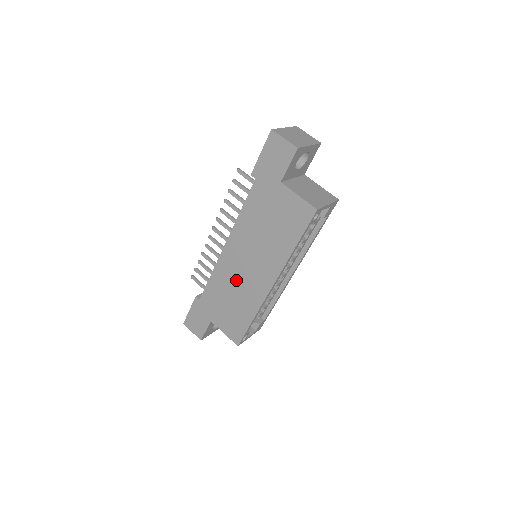
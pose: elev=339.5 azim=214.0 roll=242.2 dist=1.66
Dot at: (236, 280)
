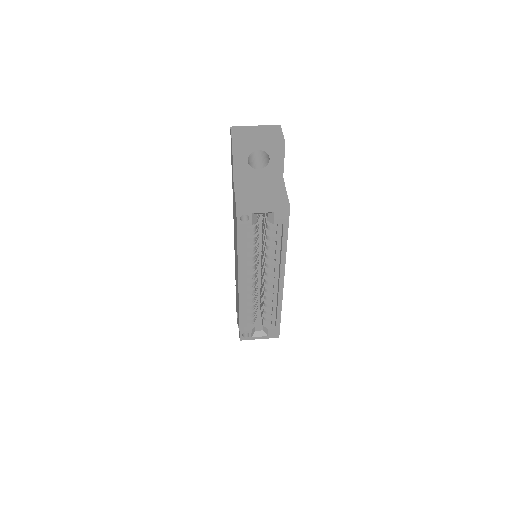
Dot at: (236, 274)
